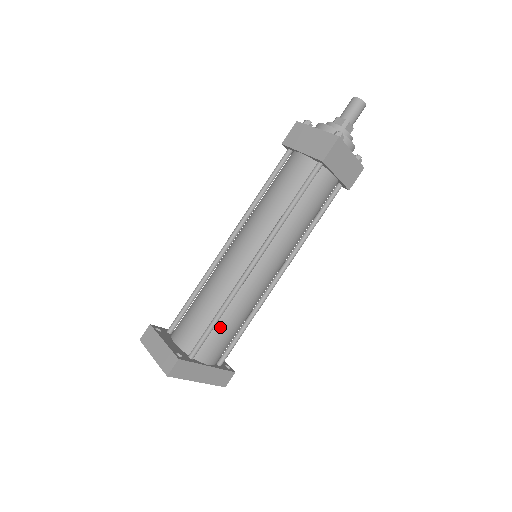
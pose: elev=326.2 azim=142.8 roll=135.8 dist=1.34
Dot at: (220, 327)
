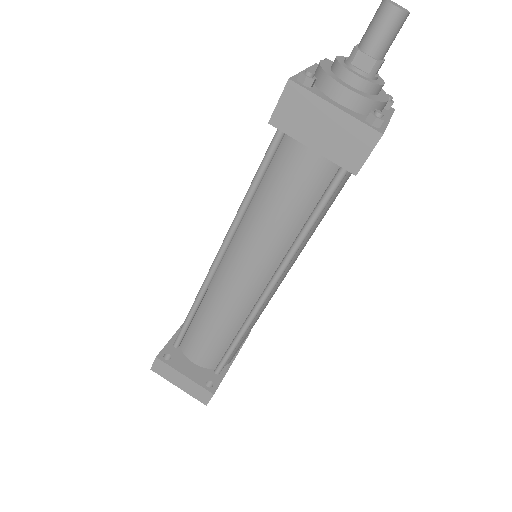
Dot at: (240, 341)
